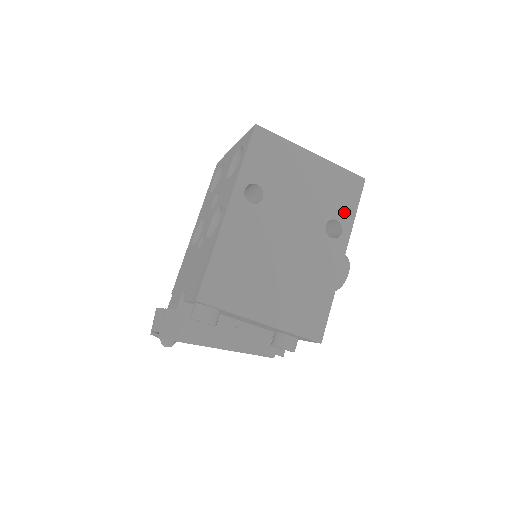
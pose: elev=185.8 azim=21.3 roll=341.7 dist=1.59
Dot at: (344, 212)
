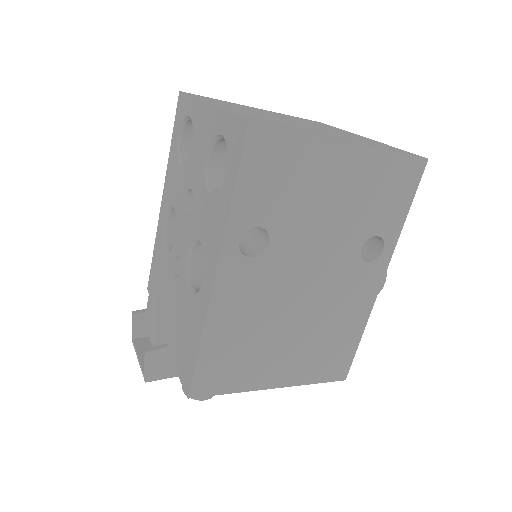
Dot at: (389, 221)
